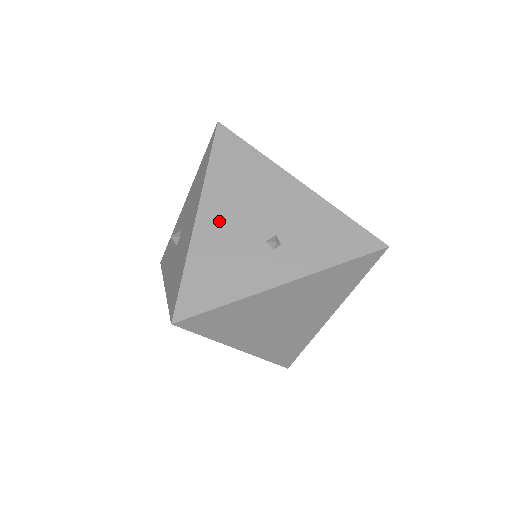
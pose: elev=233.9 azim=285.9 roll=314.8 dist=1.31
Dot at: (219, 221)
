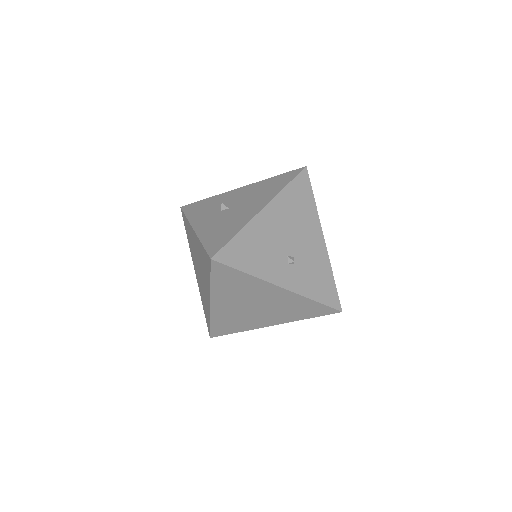
Dot at: (272, 223)
